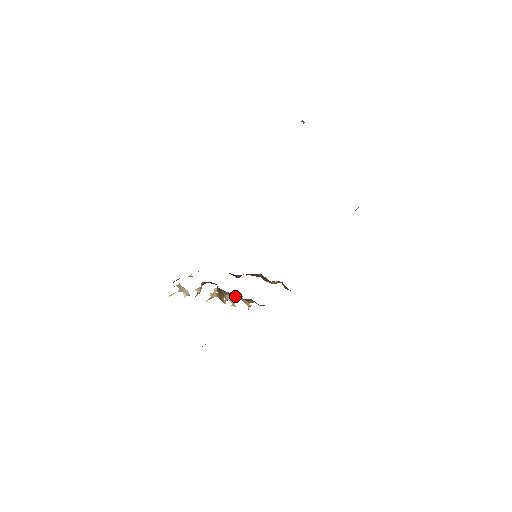
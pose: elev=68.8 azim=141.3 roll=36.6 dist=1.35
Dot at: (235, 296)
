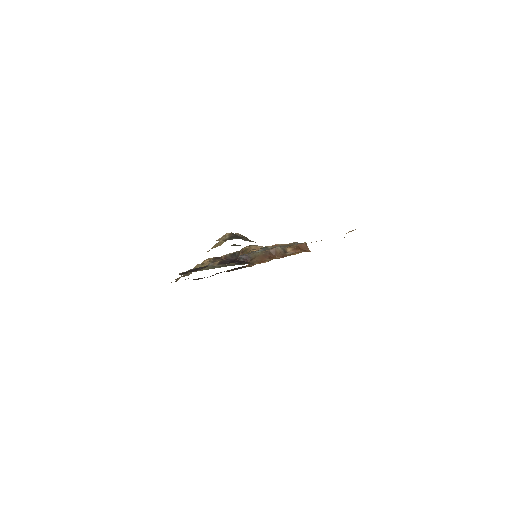
Dot at: occluded
